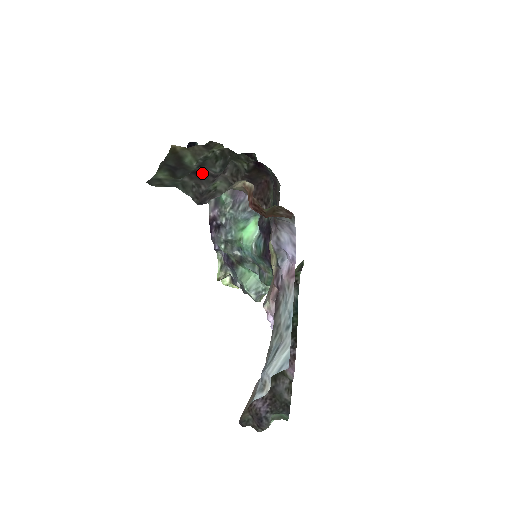
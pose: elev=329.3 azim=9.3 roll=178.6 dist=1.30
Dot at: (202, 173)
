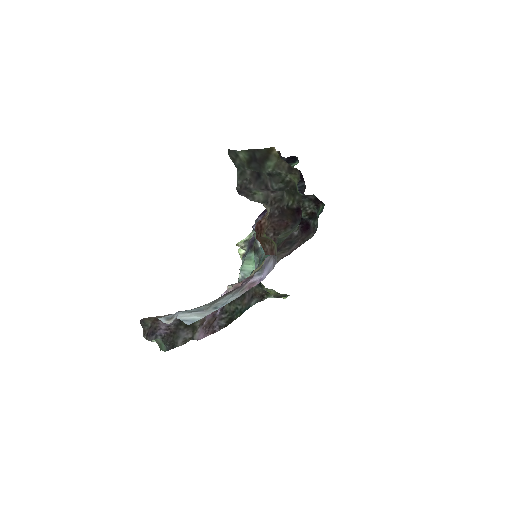
Dot at: (262, 179)
